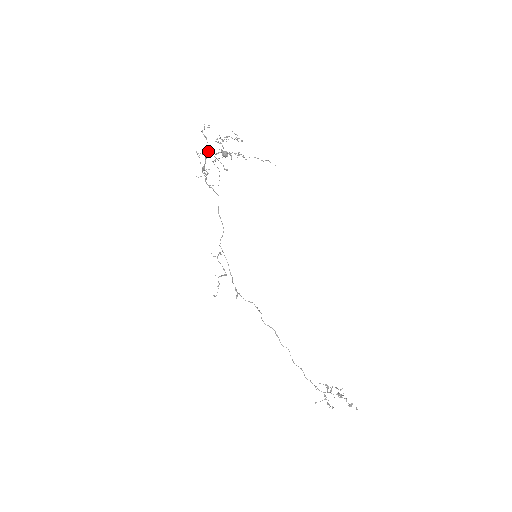
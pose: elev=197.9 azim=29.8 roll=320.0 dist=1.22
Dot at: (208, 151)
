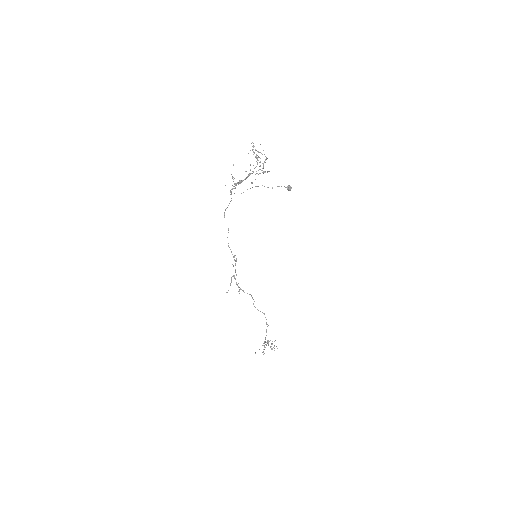
Dot at: occluded
